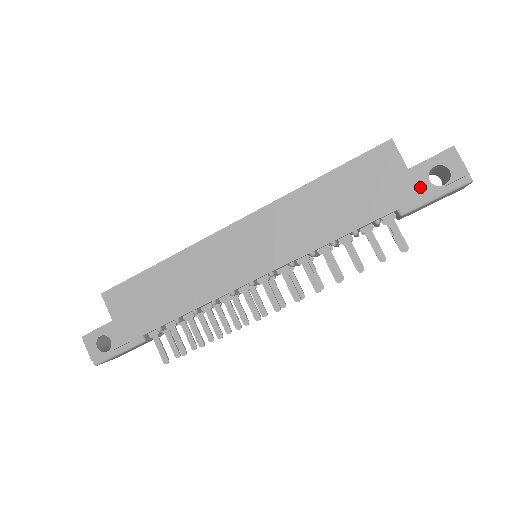
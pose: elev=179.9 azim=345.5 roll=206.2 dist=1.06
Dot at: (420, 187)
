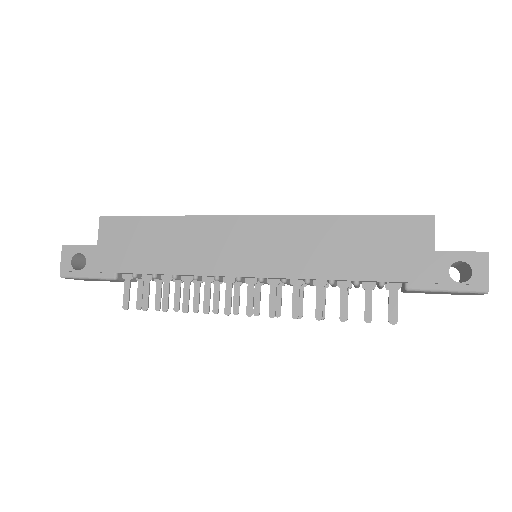
Dot at: (437, 273)
